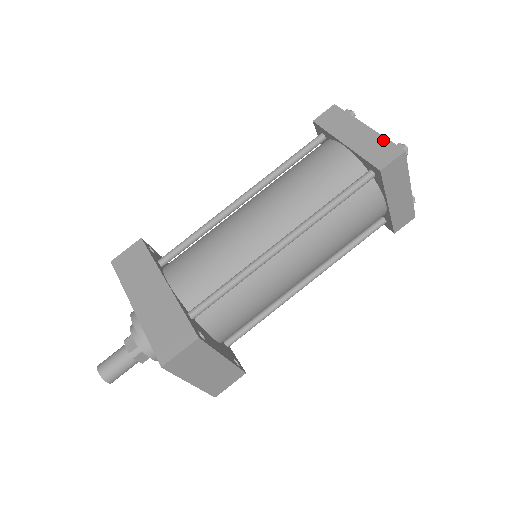
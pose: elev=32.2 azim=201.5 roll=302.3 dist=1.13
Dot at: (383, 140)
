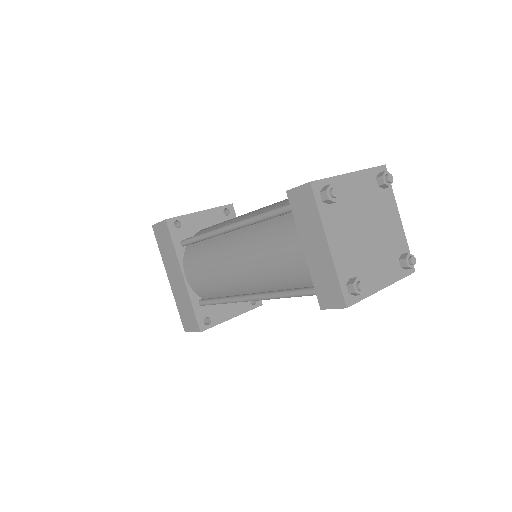
Dot at: (334, 278)
